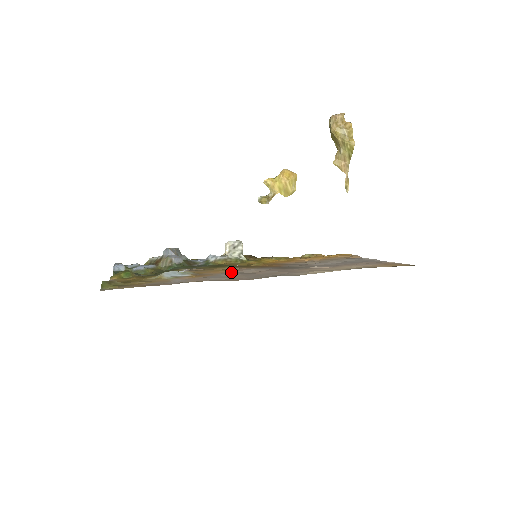
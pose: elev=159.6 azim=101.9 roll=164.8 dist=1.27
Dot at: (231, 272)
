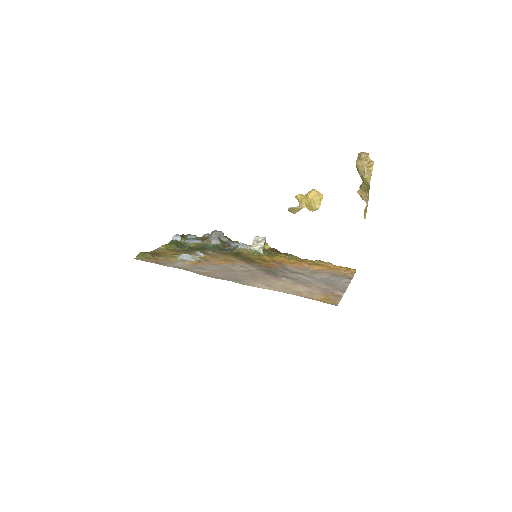
Dot at: (224, 265)
